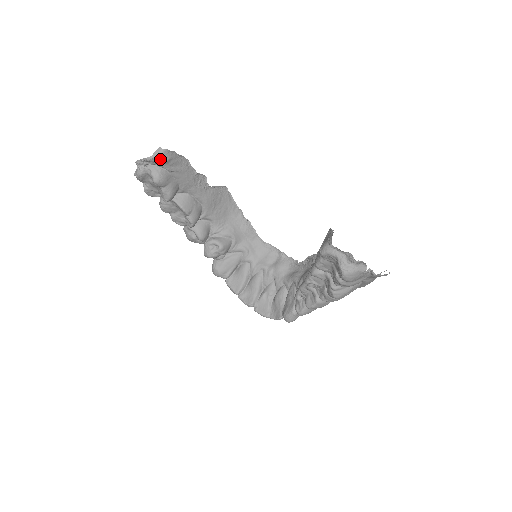
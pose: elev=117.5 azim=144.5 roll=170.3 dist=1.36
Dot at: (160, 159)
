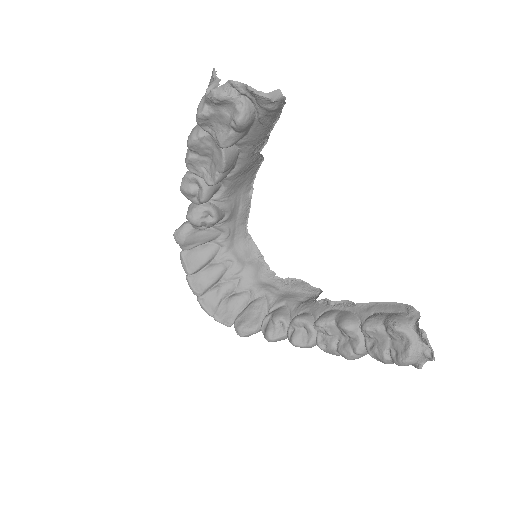
Dot at: (270, 103)
